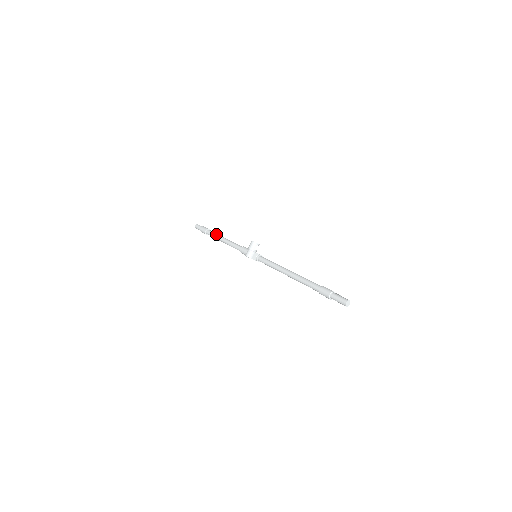
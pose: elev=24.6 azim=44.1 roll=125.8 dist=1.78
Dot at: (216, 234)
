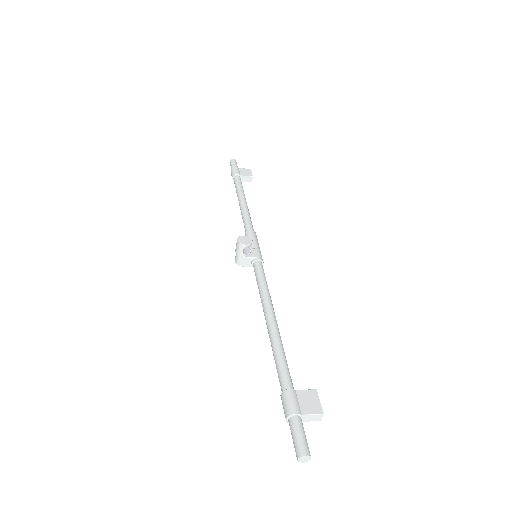
Dot at: (237, 189)
